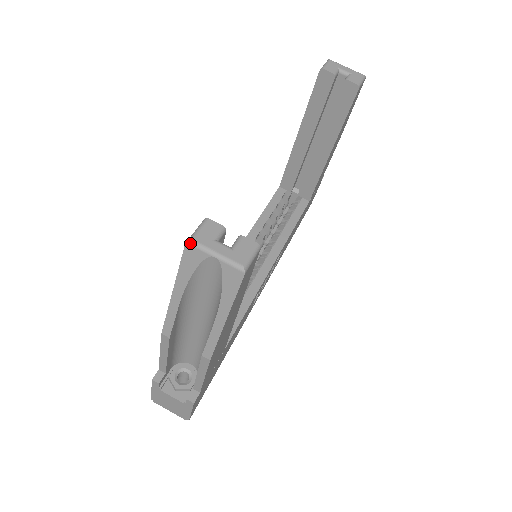
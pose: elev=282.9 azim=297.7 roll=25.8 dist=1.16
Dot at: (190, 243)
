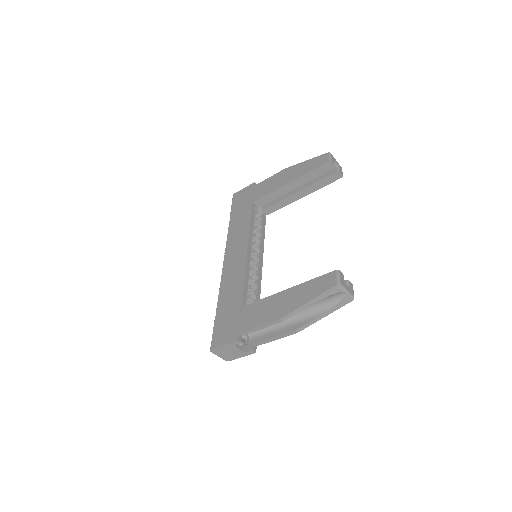
Dot at: (339, 285)
